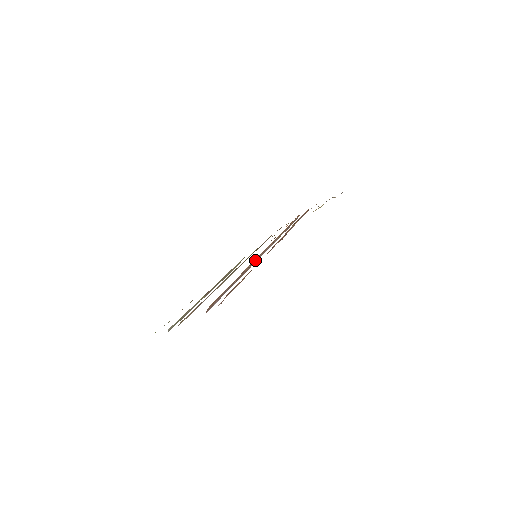
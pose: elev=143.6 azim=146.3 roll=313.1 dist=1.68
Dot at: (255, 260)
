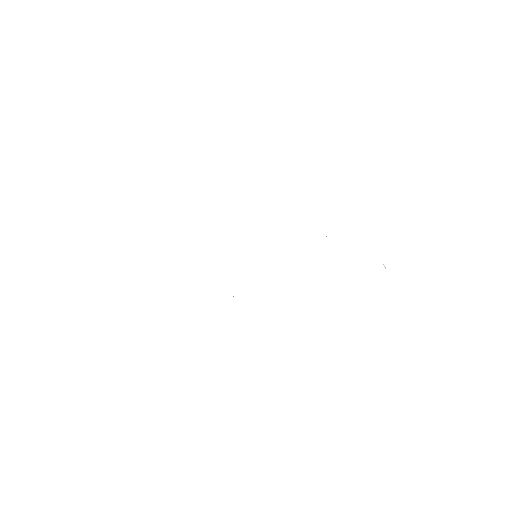
Dot at: occluded
